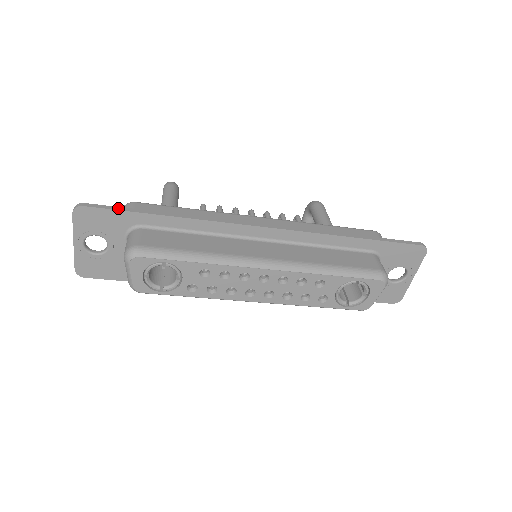
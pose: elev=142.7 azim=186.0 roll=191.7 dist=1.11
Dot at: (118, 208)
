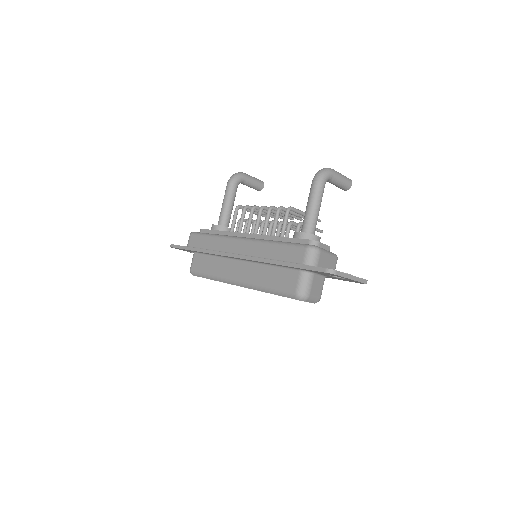
Dot at: (180, 247)
